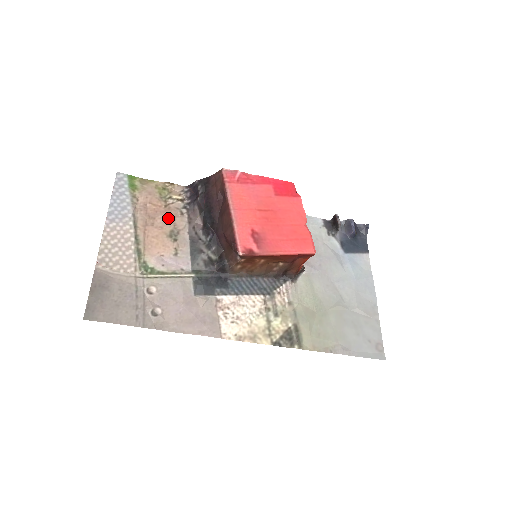
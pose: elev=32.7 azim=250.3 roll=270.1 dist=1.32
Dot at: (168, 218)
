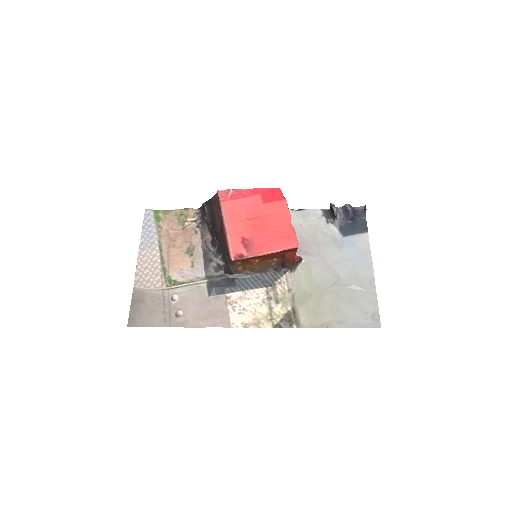
Dot at: (185, 238)
